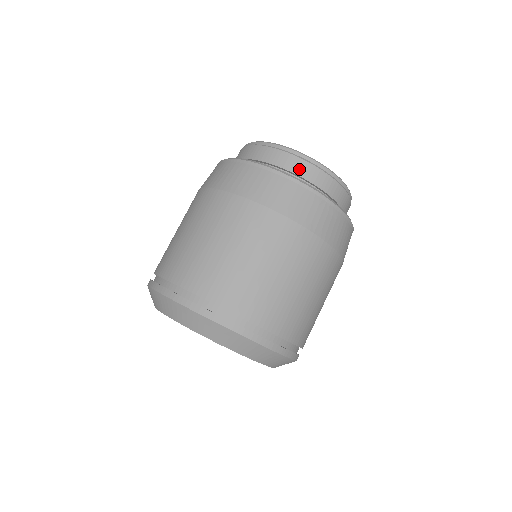
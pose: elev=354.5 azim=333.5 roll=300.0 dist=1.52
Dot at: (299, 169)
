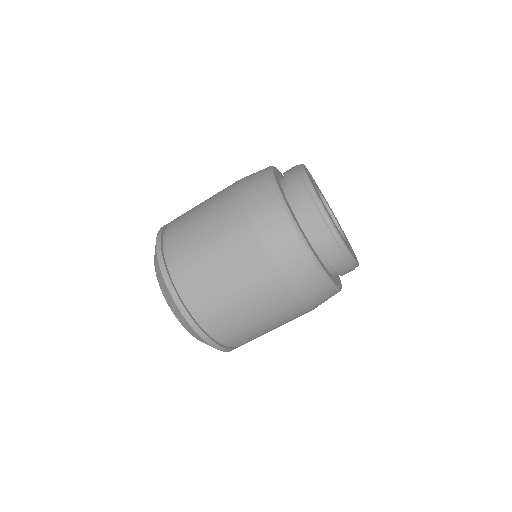
Dot at: (290, 177)
